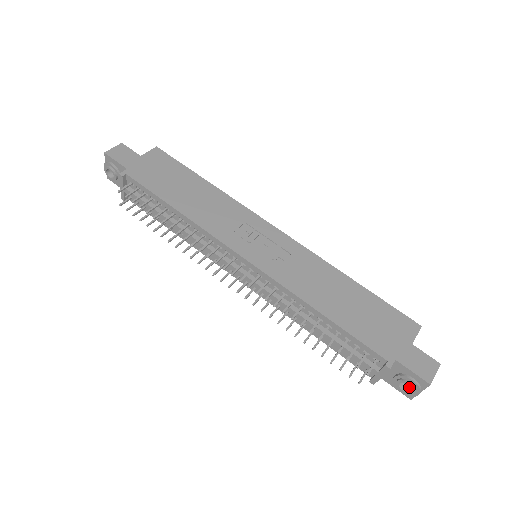
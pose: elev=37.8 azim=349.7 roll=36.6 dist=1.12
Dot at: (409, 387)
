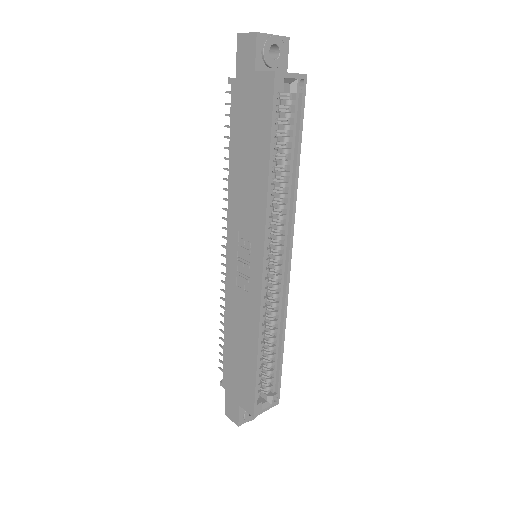
Dot at: occluded
